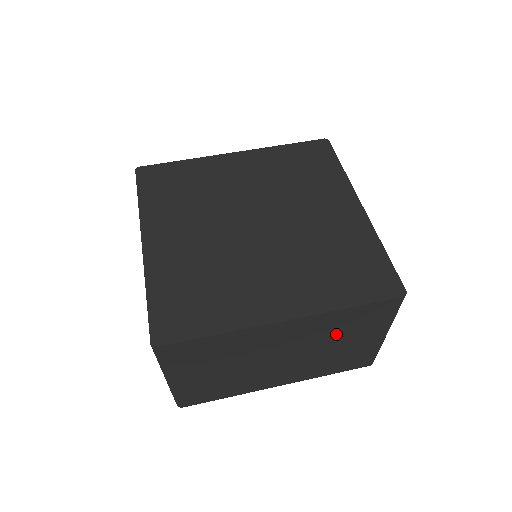
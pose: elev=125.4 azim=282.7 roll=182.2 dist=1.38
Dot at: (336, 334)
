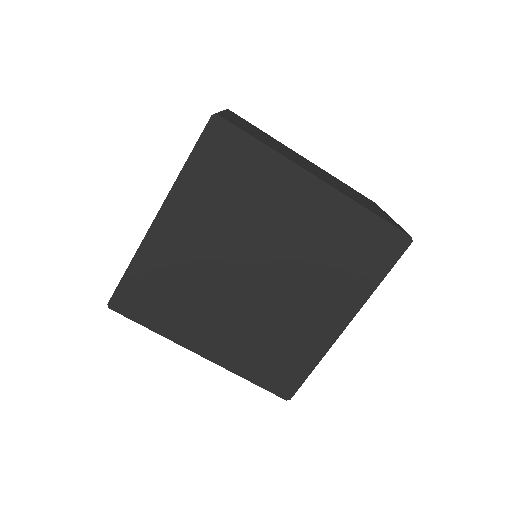
Dot at: occluded
